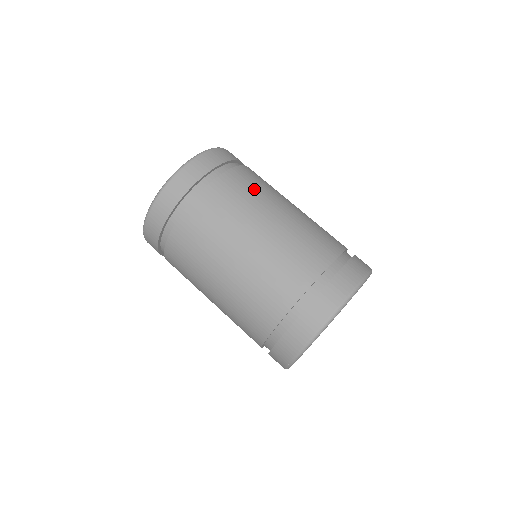
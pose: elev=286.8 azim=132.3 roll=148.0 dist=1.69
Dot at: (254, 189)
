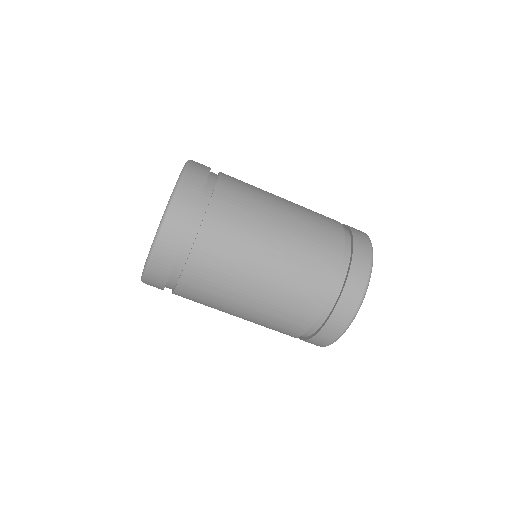
Dot at: (243, 216)
